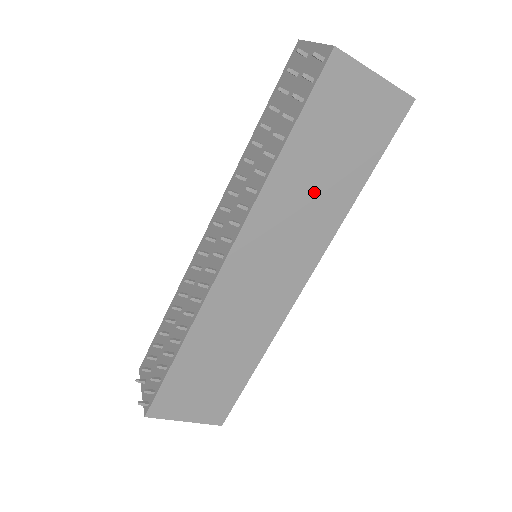
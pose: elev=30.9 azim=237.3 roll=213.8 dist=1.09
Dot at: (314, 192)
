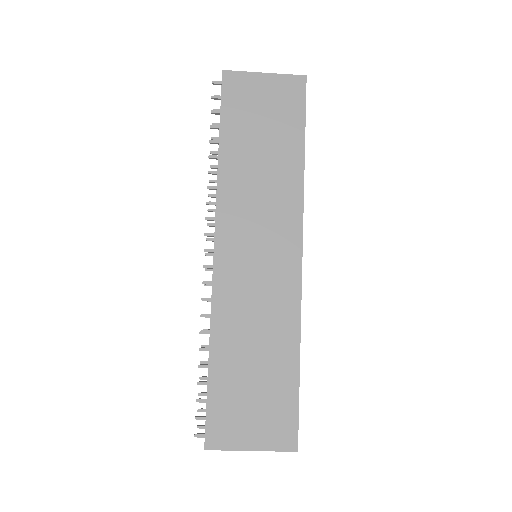
Dot at: (263, 169)
